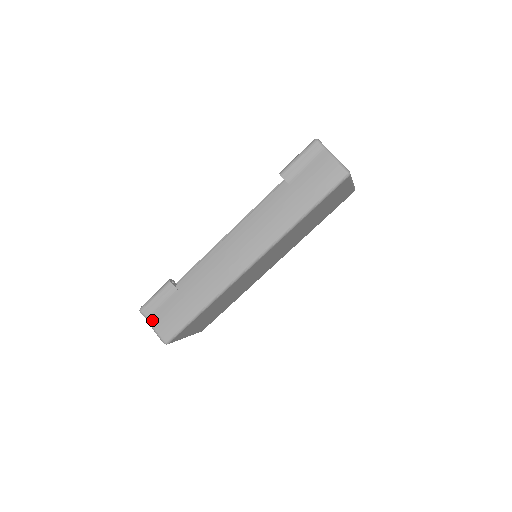
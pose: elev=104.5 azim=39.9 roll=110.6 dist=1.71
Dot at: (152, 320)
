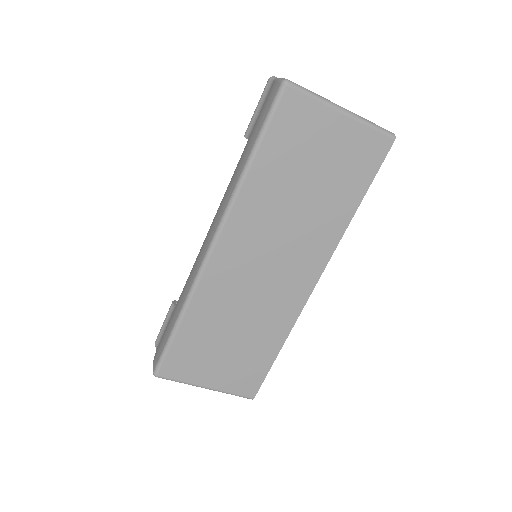
Dot at: (156, 350)
